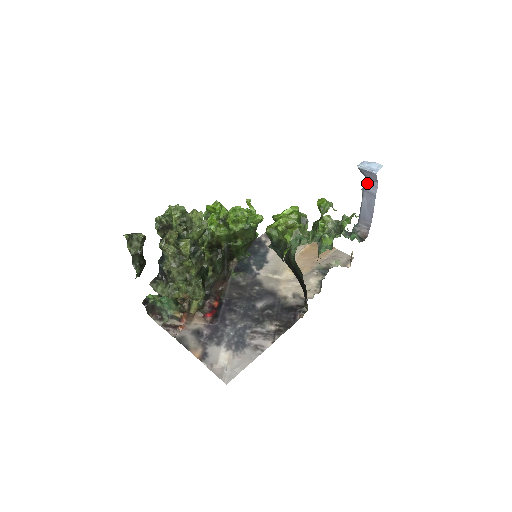
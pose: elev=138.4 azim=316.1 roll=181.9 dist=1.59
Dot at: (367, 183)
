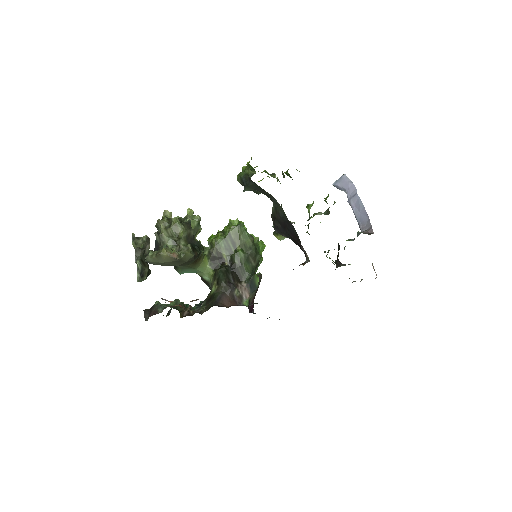
Dot at: (347, 193)
